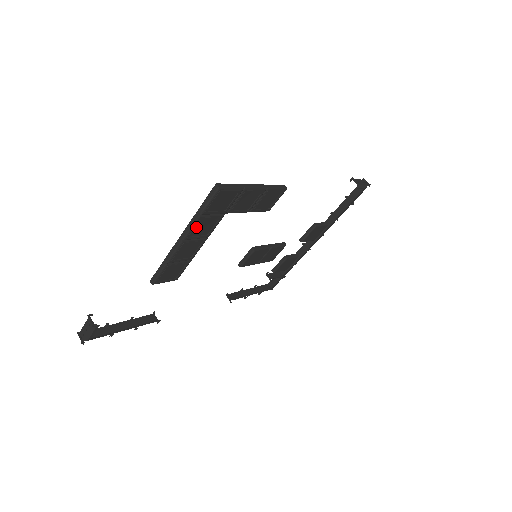
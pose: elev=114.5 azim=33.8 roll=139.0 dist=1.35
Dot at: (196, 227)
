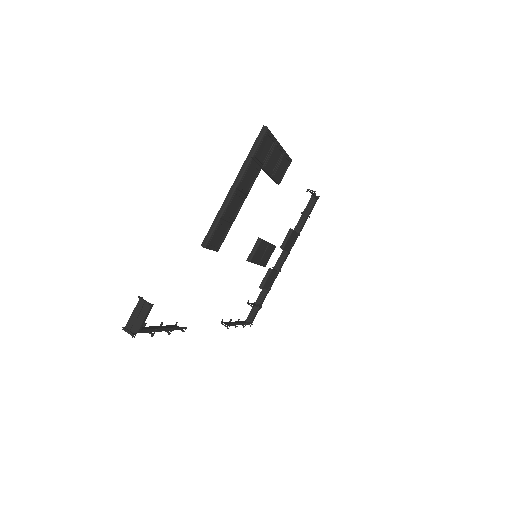
Dot at: (246, 174)
